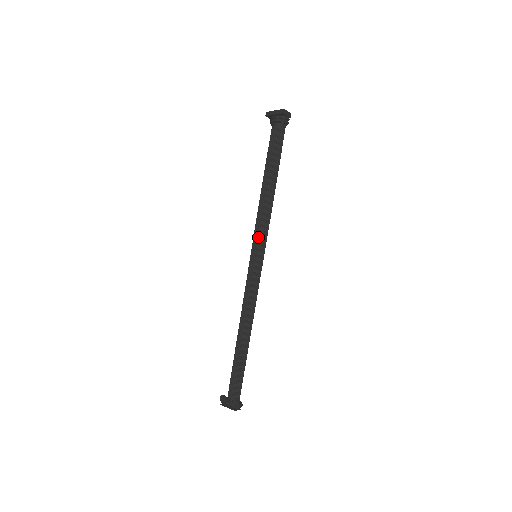
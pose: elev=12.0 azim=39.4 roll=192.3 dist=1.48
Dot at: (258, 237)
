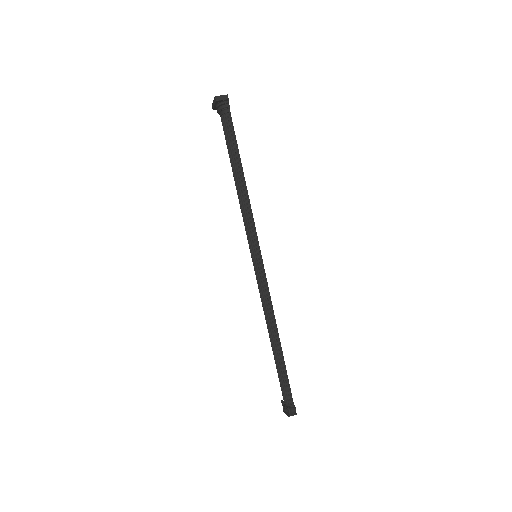
Dot at: (248, 237)
